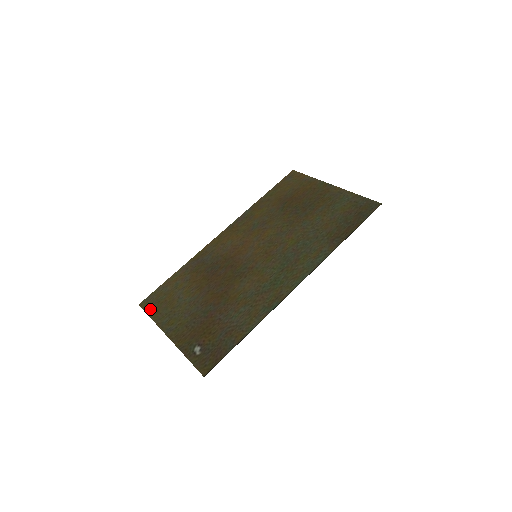
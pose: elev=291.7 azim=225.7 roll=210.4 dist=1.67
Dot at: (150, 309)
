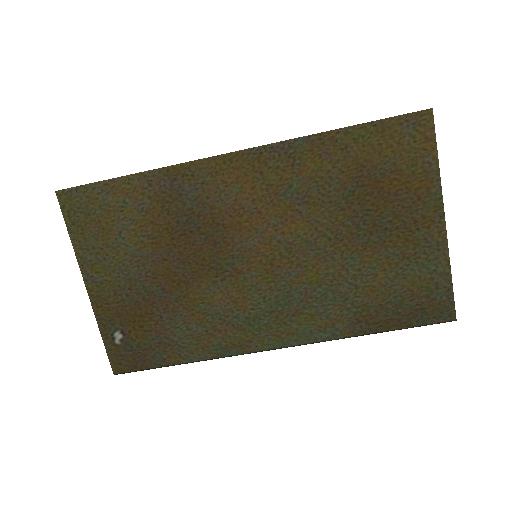
Dot at: (71, 218)
